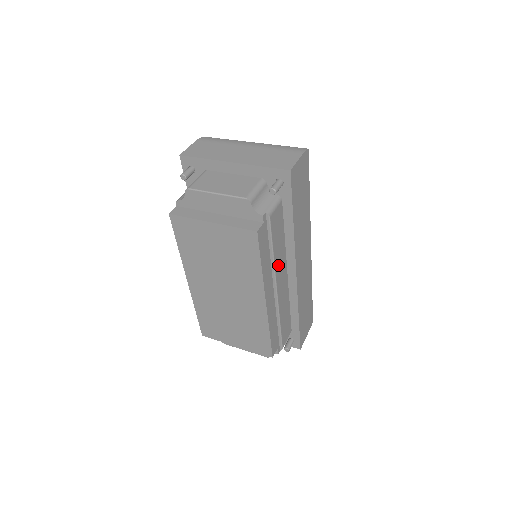
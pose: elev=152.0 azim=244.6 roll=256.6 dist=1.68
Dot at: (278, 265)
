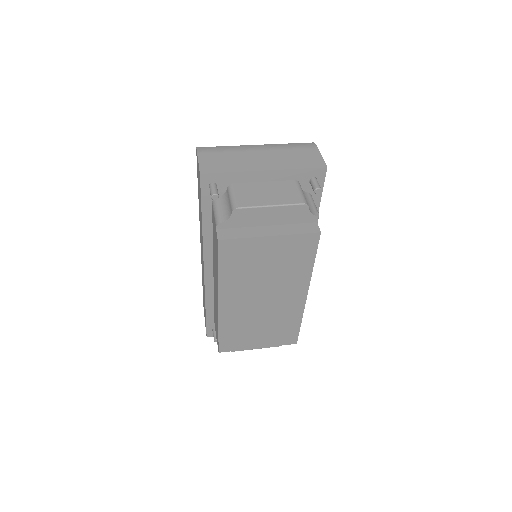
Dot at: occluded
